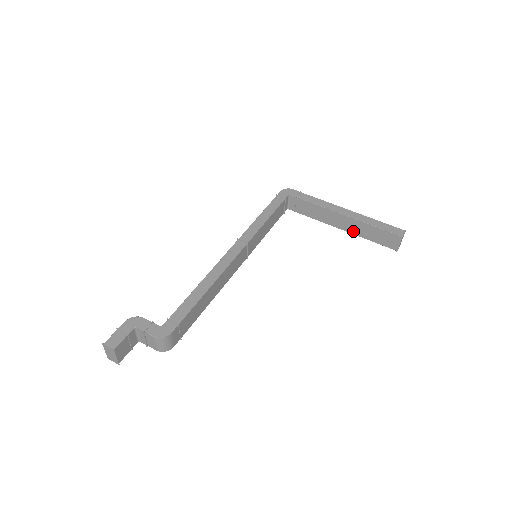
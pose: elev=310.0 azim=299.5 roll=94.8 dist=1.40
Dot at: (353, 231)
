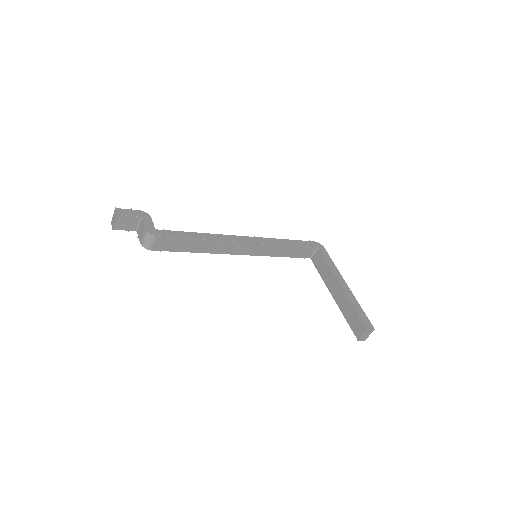
Dot at: (339, 304)
